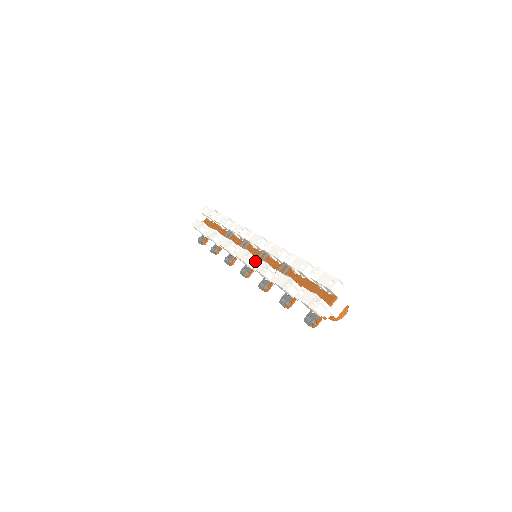
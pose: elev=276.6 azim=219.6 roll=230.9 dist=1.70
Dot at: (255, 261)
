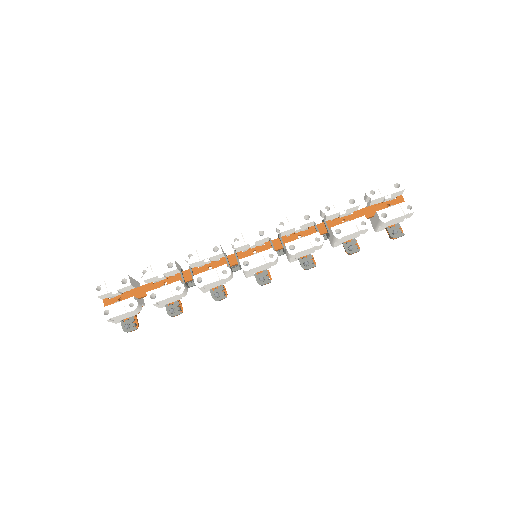
Dot at: (289, 248)
